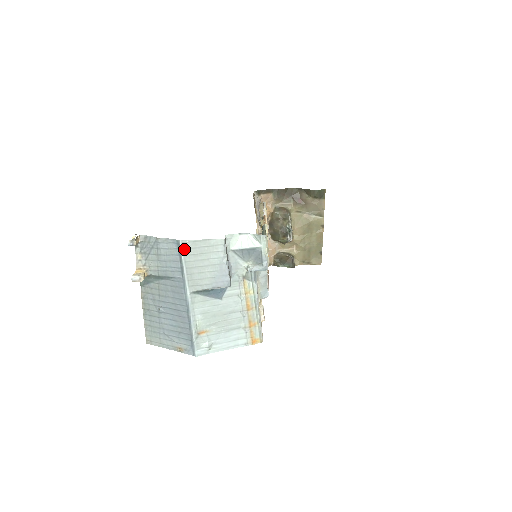
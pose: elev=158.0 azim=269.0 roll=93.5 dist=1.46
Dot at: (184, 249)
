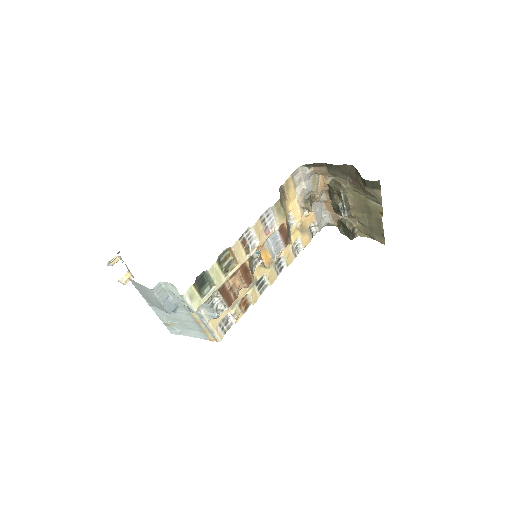
Dot at: (133, 283)
